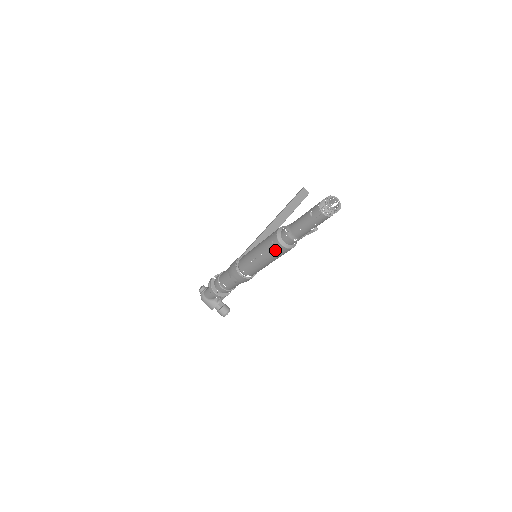
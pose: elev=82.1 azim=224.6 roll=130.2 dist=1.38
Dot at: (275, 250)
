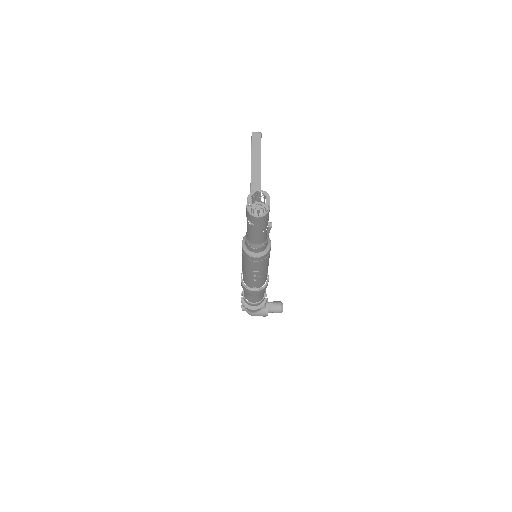
Dot at: (257, 263)
